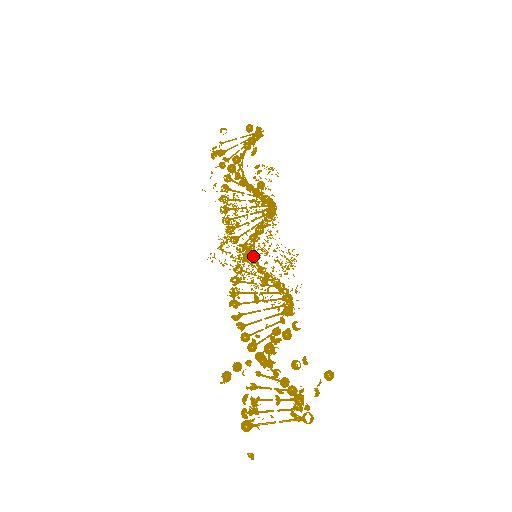
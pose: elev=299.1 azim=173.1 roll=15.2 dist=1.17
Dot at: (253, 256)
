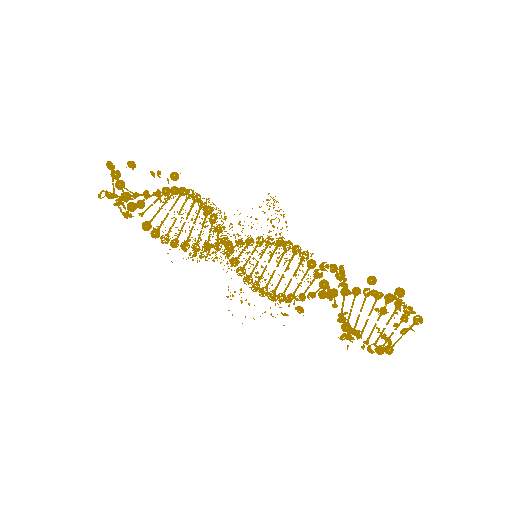
Dot at: occluded
